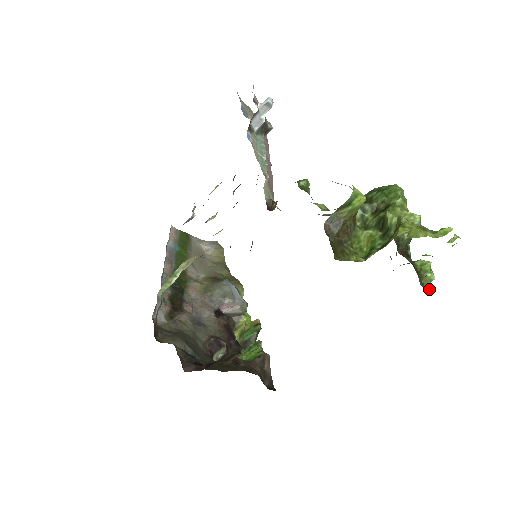
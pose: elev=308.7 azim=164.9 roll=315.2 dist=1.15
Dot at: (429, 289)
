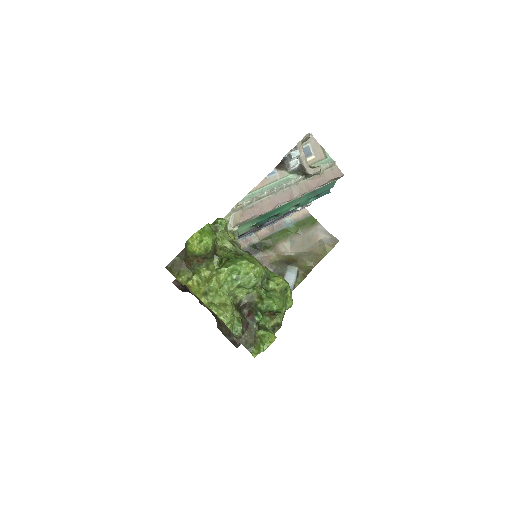
Dot at: (253, 353)
